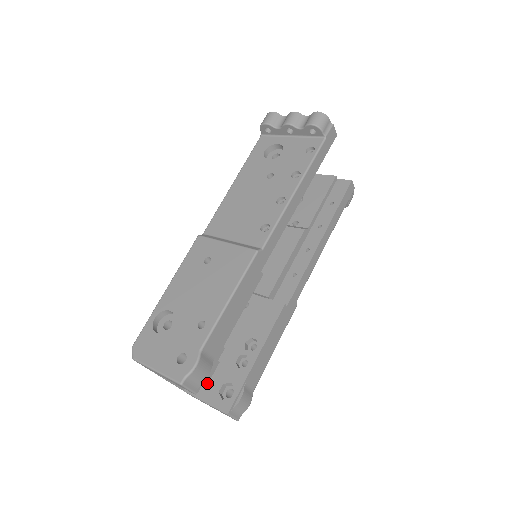
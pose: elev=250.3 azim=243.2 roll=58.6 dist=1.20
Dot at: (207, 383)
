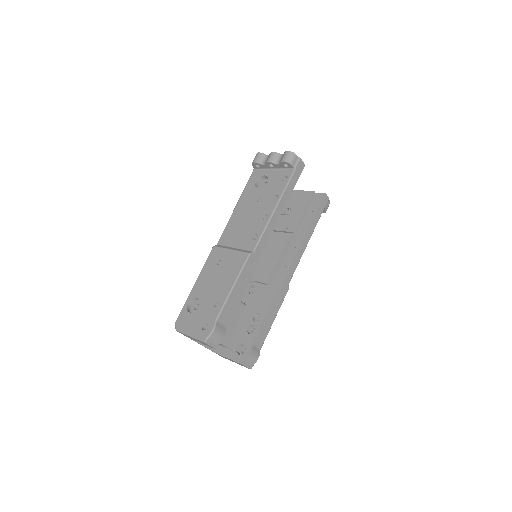
Dot at: (229, 345)
